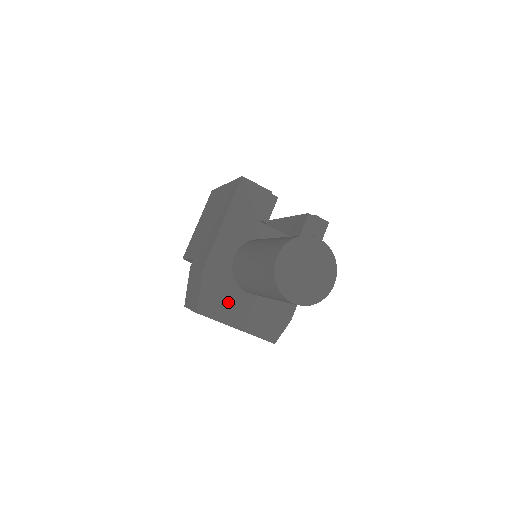
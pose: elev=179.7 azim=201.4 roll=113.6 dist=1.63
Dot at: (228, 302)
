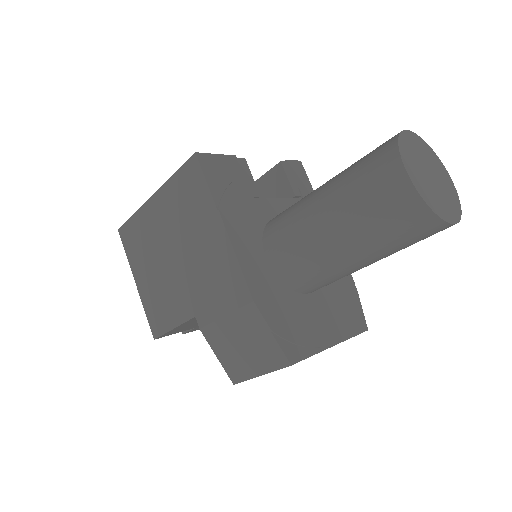
Dot at: (304, 321)
